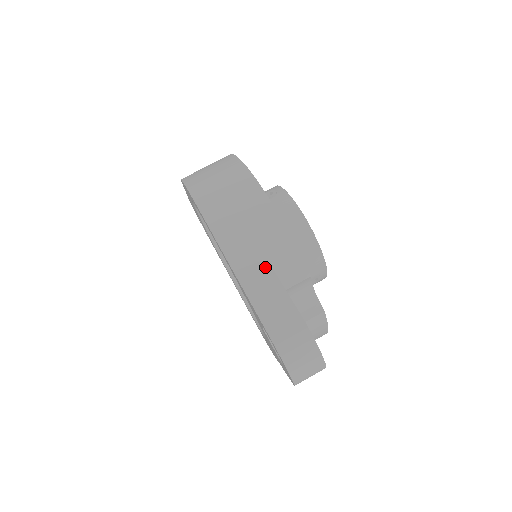
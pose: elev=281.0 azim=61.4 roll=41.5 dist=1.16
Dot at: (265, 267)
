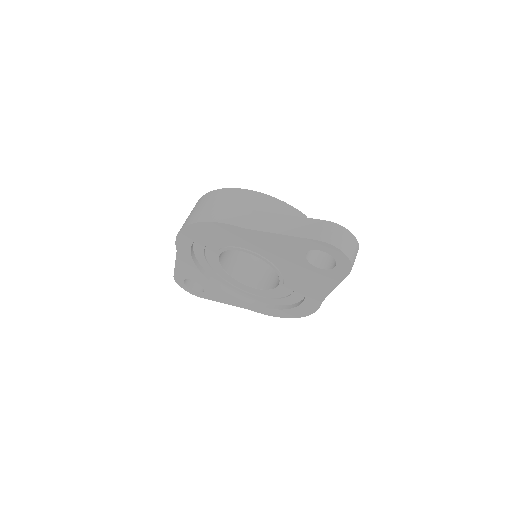
Dot at: (282, 217)
